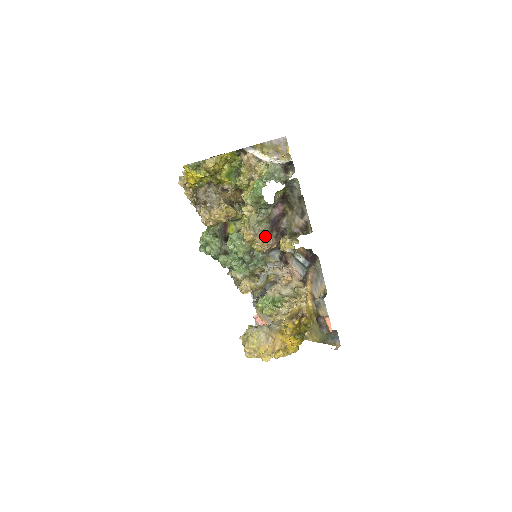
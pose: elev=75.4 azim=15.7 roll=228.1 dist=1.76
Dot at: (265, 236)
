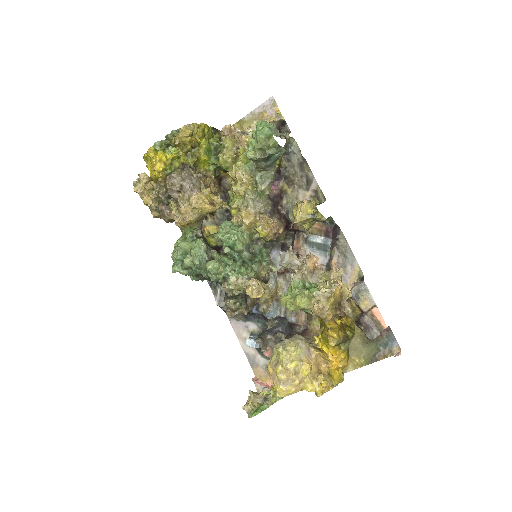
Dot at: (268, 216)
